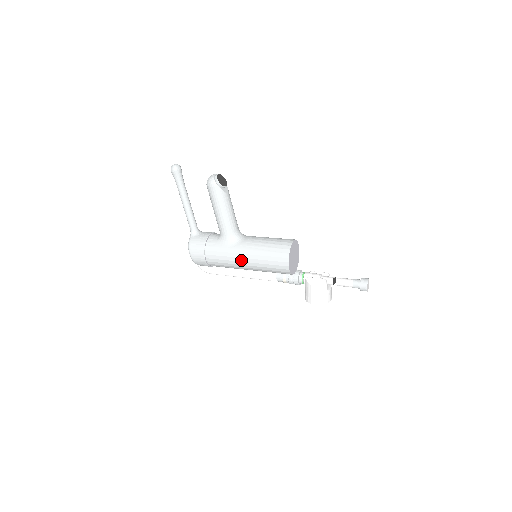
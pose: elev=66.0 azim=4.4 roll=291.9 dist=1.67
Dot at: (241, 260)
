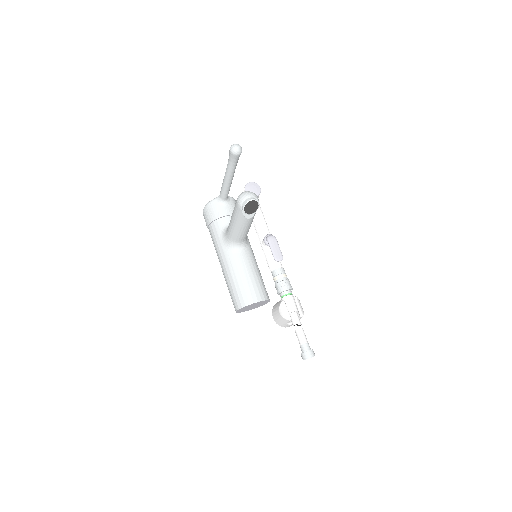
Dot at: (221, 263)
